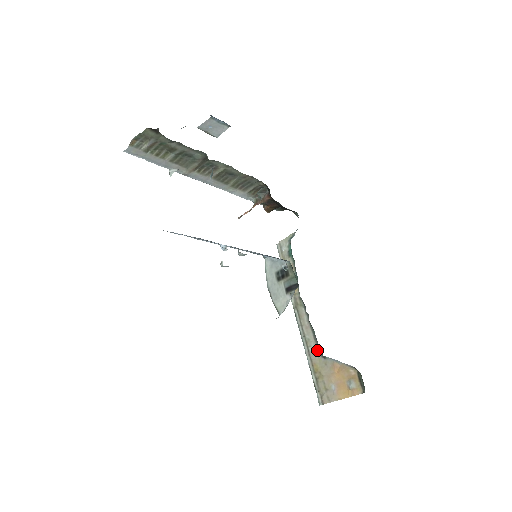
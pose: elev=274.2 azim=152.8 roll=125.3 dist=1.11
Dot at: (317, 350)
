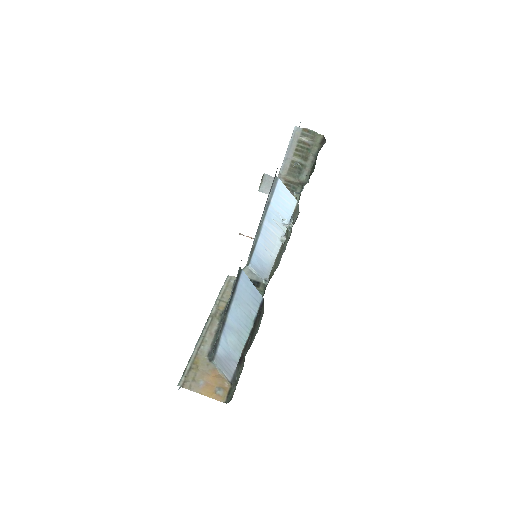
Dot at: (208, 352)
